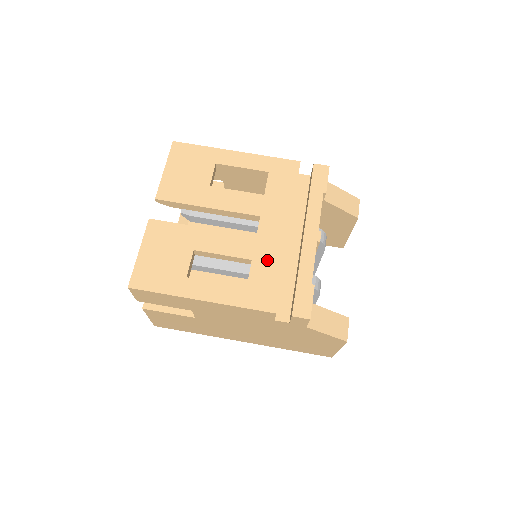
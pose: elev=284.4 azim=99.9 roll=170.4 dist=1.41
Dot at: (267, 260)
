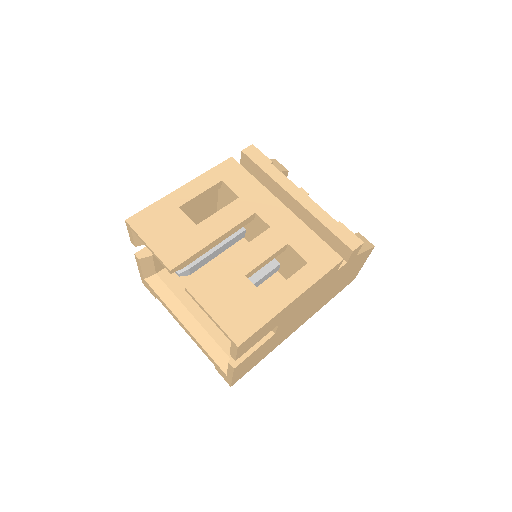
Dot at: (296, 234)
